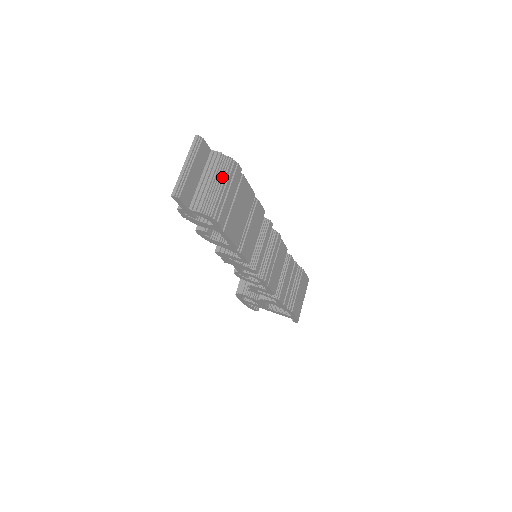
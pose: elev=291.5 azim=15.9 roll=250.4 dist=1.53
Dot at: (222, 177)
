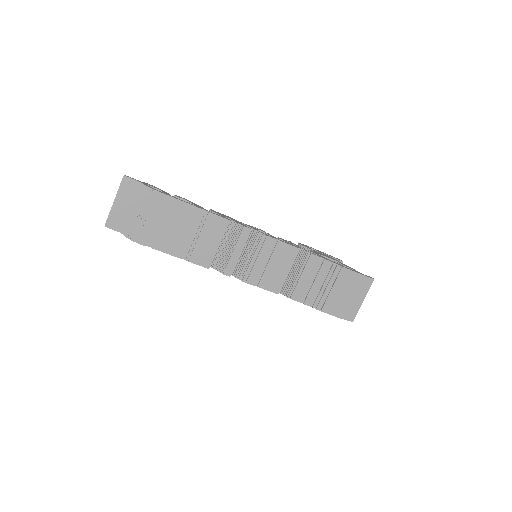
Dot at: (141, 206)
